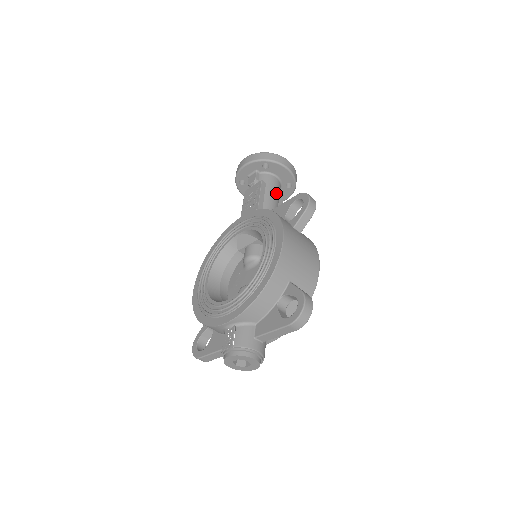
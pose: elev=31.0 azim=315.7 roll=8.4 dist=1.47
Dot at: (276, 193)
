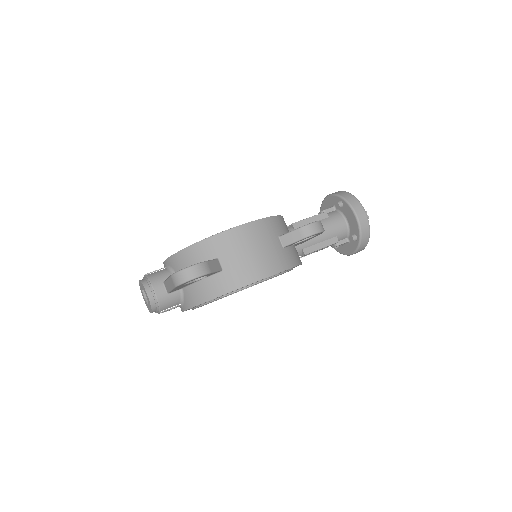
Dot at: (330, 230)
